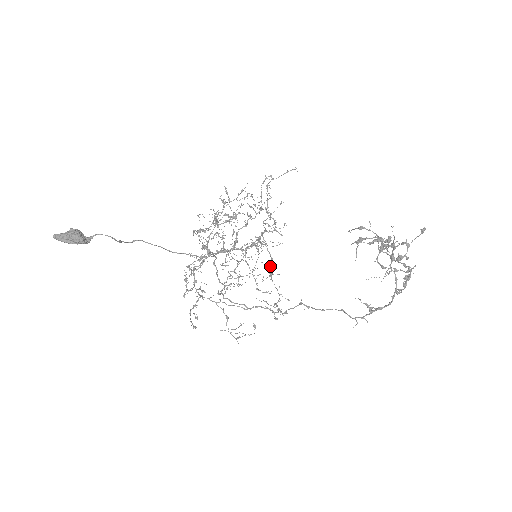
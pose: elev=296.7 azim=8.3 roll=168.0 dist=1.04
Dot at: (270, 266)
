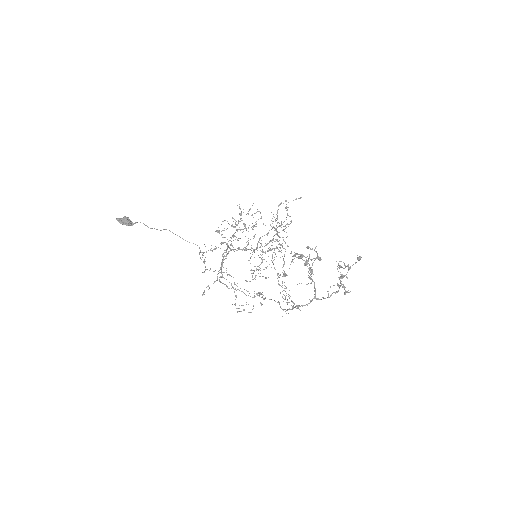
Dot at: occluded
